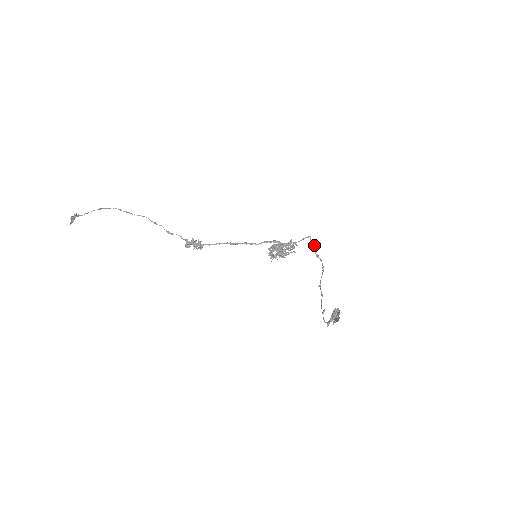
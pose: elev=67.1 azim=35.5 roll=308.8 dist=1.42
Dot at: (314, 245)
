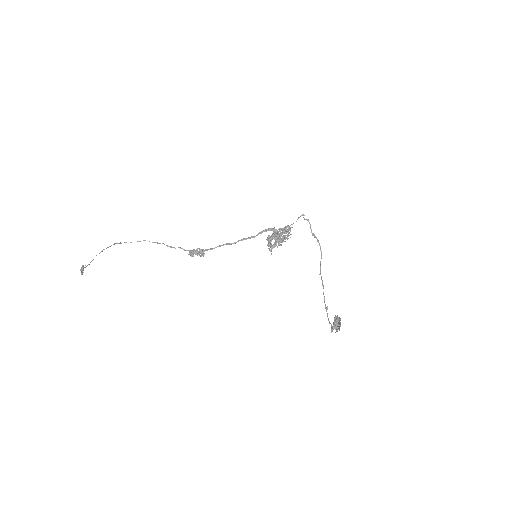
Dot at: (309, 222)
